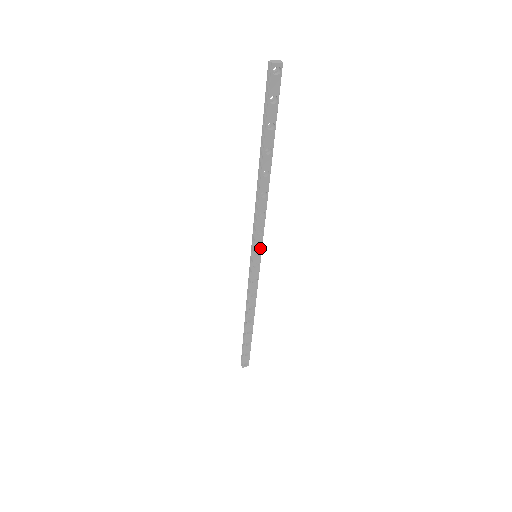
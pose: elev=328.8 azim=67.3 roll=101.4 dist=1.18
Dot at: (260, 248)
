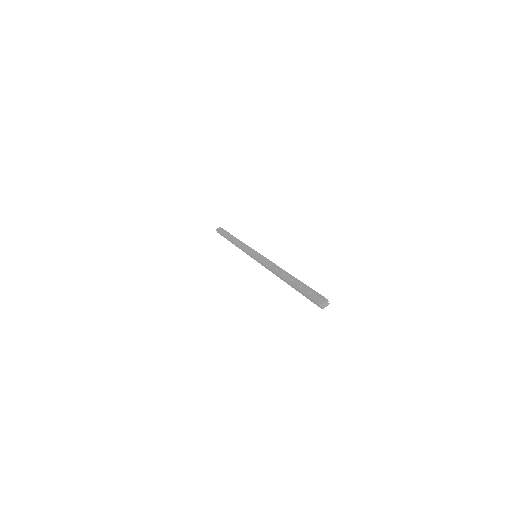
Dot at: occluded
